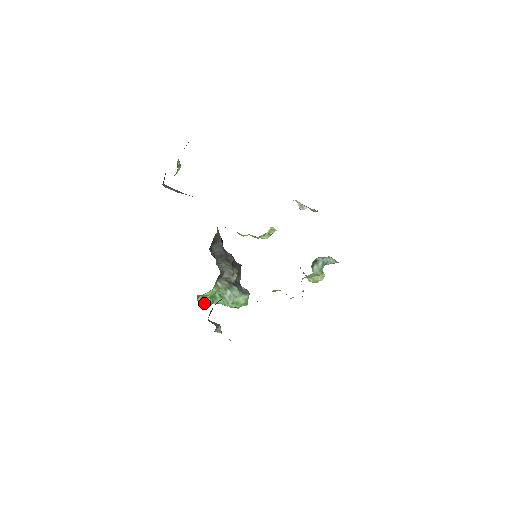
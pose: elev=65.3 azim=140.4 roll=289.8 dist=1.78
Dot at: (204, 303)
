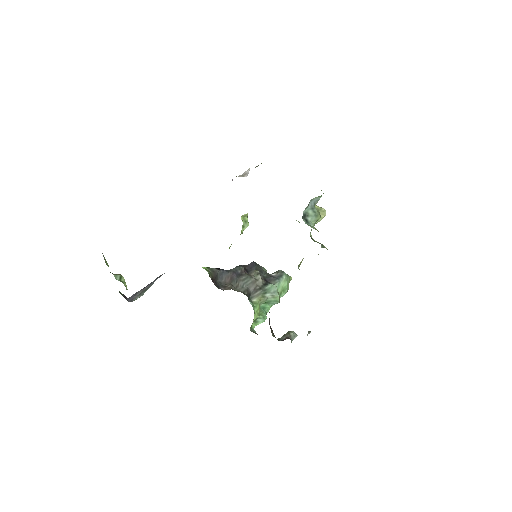
Dot at: (260, 323)
